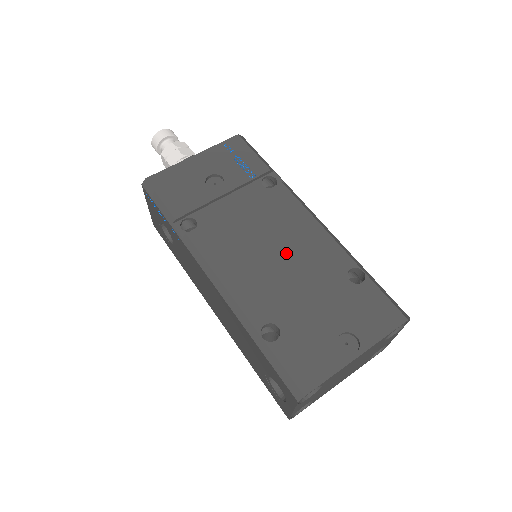
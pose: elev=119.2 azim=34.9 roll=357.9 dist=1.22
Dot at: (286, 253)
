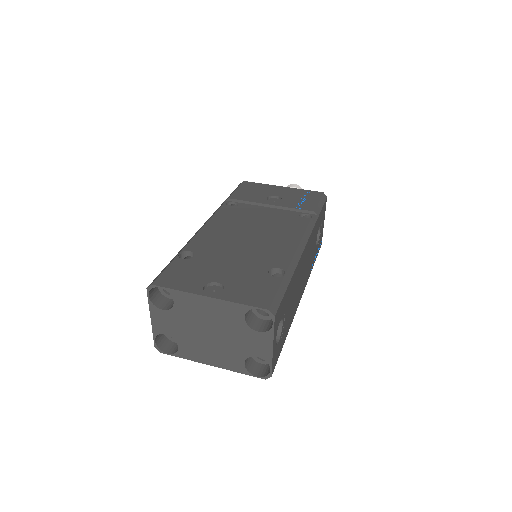
Dot at: (256, 239)
